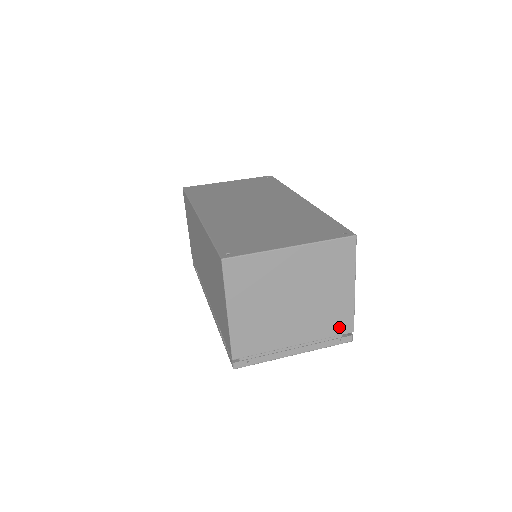
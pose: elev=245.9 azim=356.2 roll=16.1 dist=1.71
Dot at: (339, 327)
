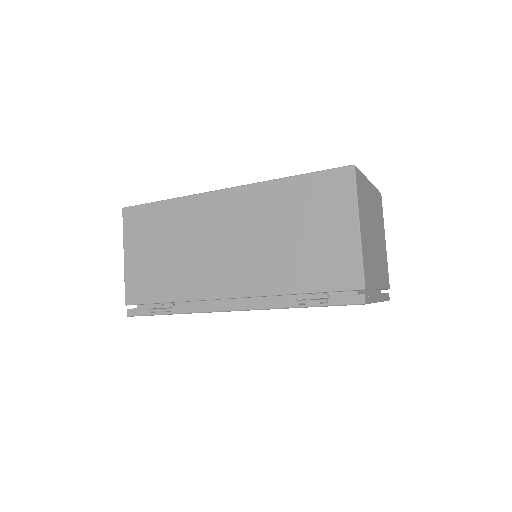
Dot at: (386, 279)
